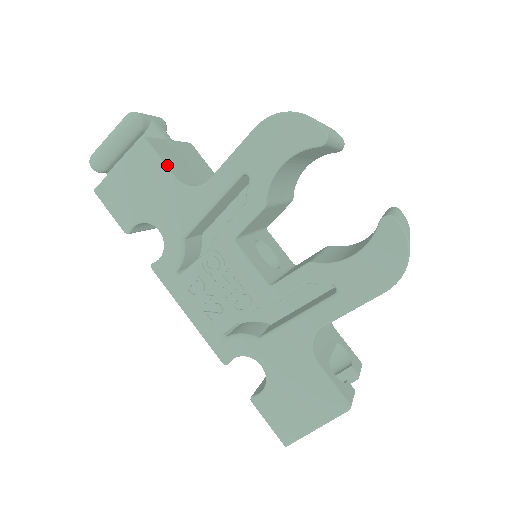
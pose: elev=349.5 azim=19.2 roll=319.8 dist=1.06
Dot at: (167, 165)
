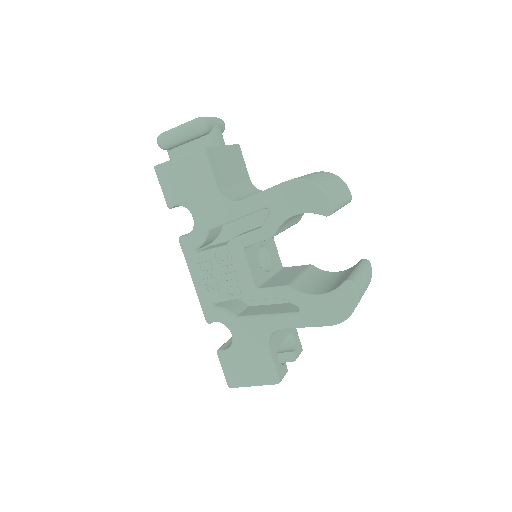
Dot at: (215, 175)
